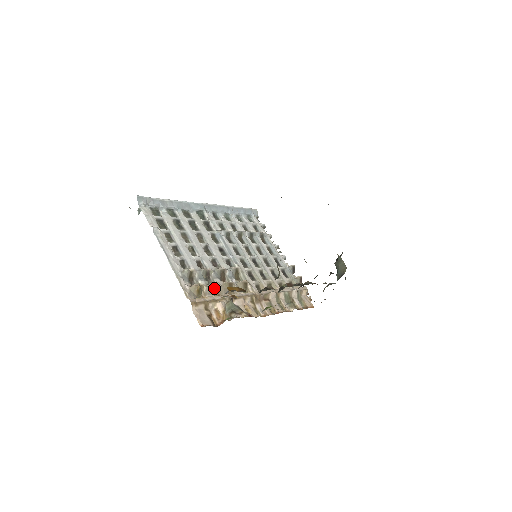
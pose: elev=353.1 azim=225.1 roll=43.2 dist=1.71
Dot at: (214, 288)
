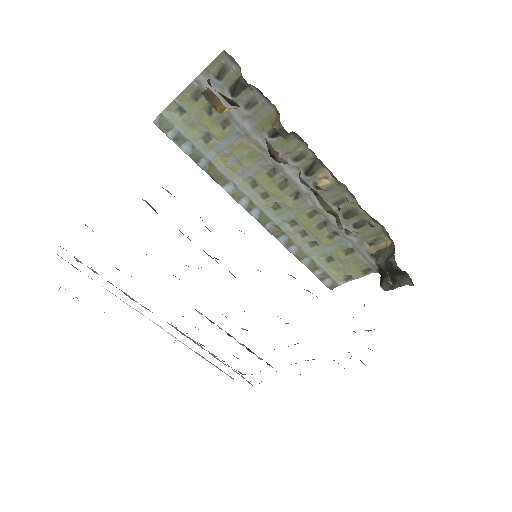
Dot at: occluded
